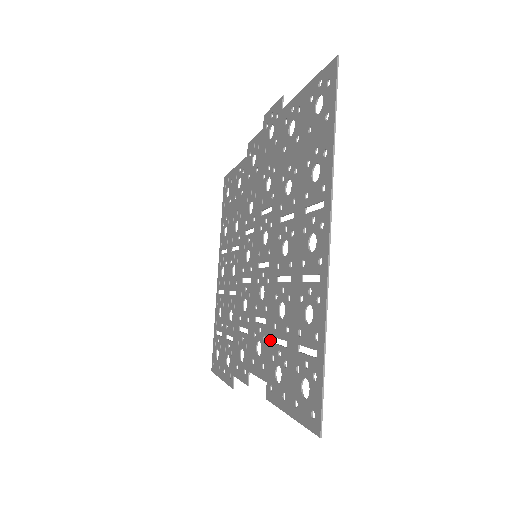
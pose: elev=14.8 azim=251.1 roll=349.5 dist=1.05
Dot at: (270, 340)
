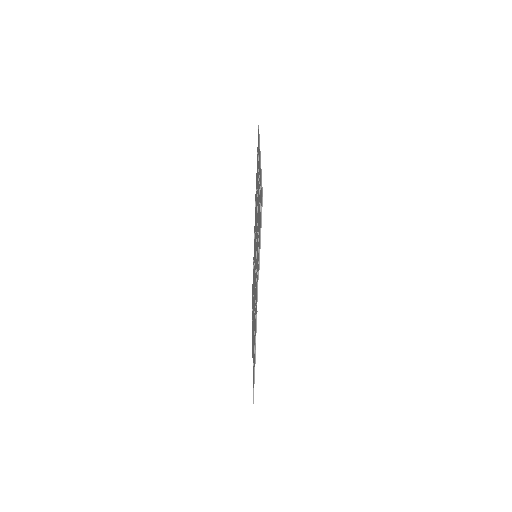
Dot at: (257, 252)
